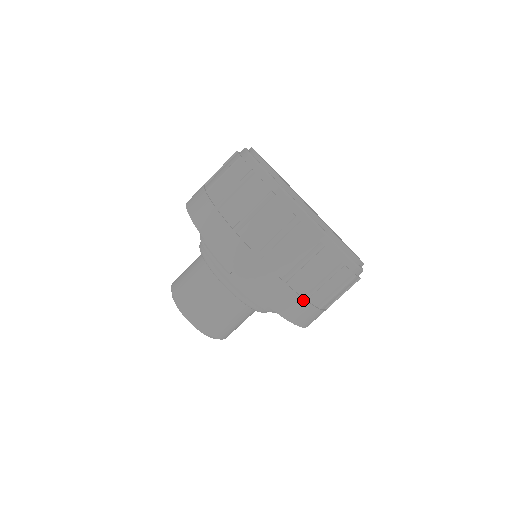
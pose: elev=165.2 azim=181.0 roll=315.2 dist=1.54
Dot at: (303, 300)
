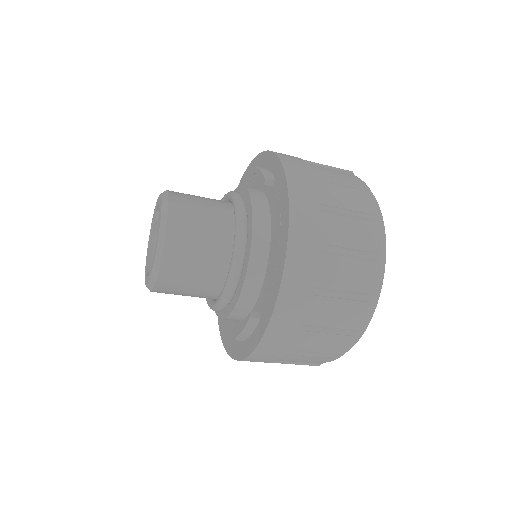
Dot at: (319, 244)
